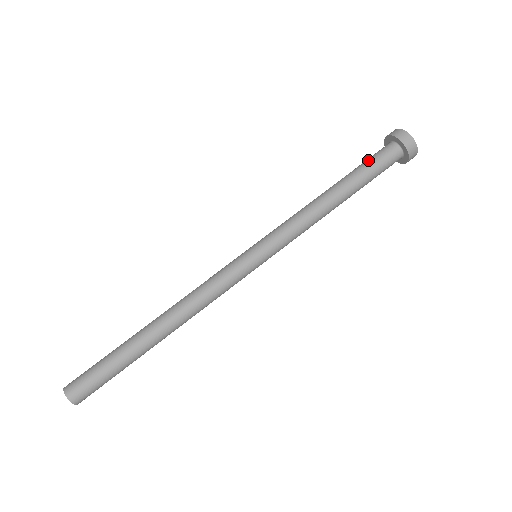
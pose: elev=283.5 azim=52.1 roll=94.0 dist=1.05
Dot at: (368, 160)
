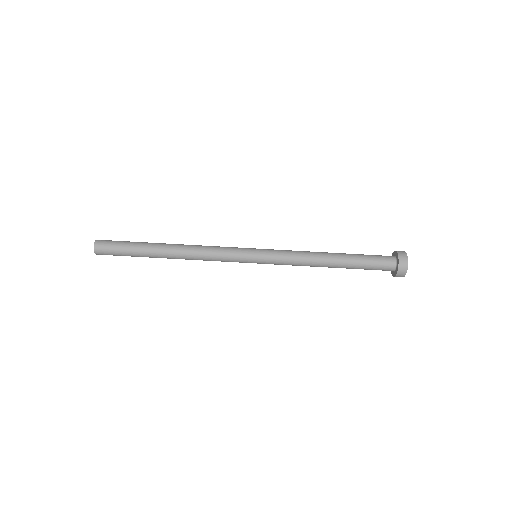
Dot at: (371, 261)
